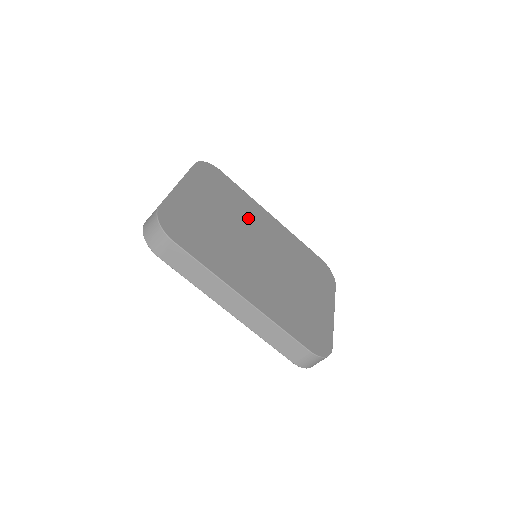
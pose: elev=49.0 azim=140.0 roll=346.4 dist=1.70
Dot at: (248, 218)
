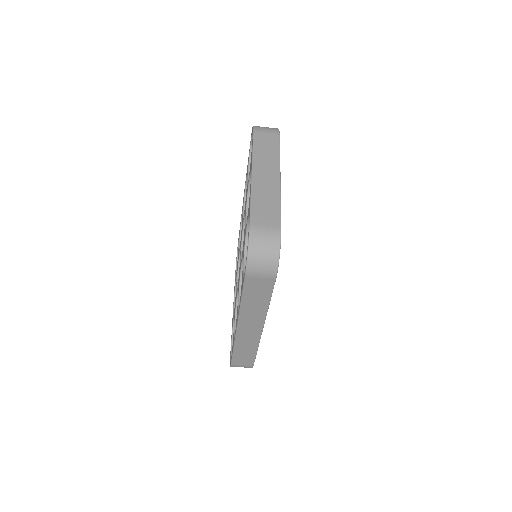
Dot at: occluded
